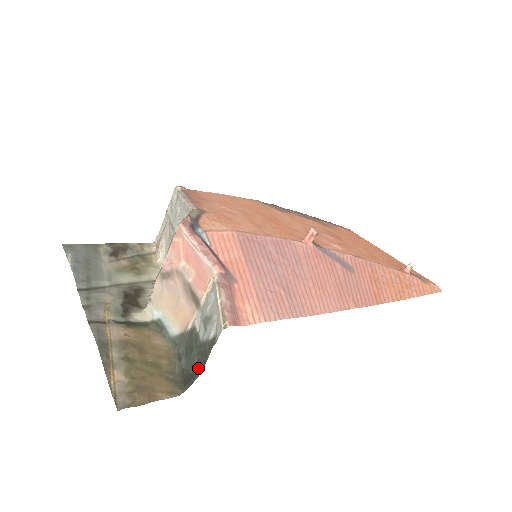
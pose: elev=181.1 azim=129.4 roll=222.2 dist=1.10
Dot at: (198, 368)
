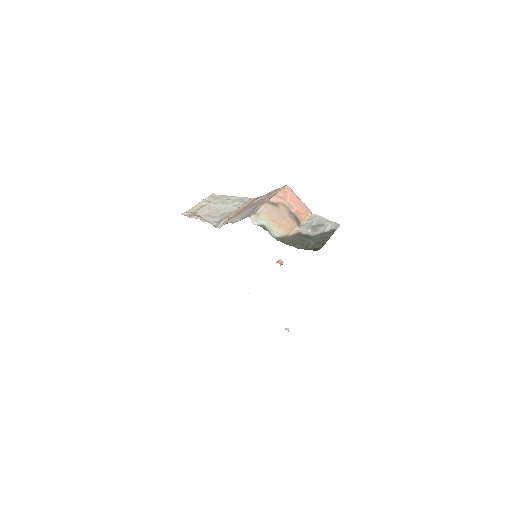
Dot at: (318, 245)
